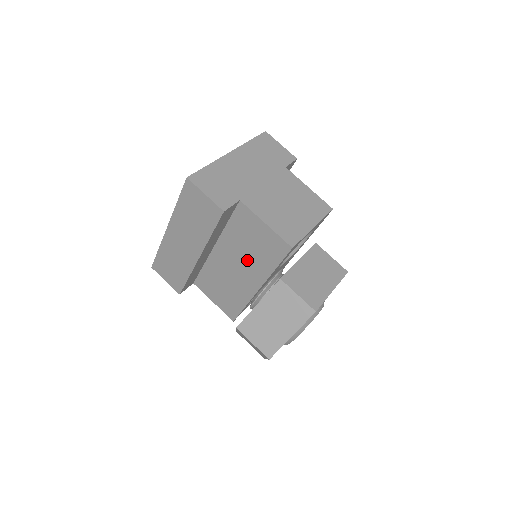
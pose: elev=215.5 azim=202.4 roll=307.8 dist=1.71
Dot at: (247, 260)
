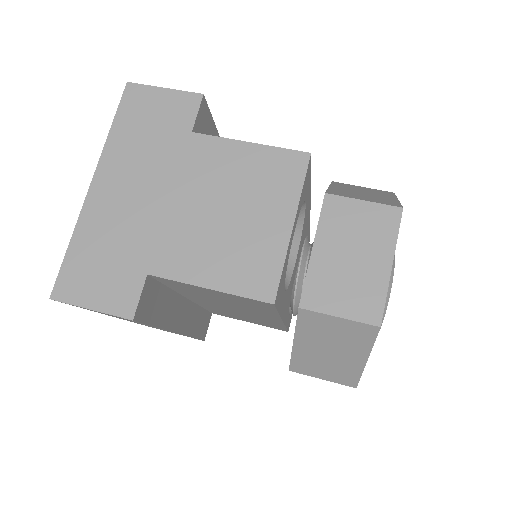
Dot at: (236, 307)
